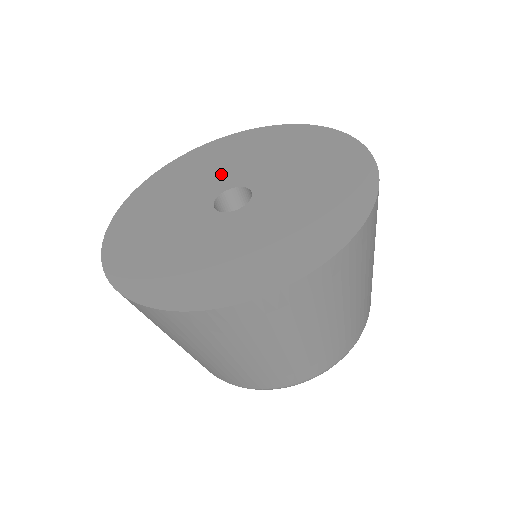
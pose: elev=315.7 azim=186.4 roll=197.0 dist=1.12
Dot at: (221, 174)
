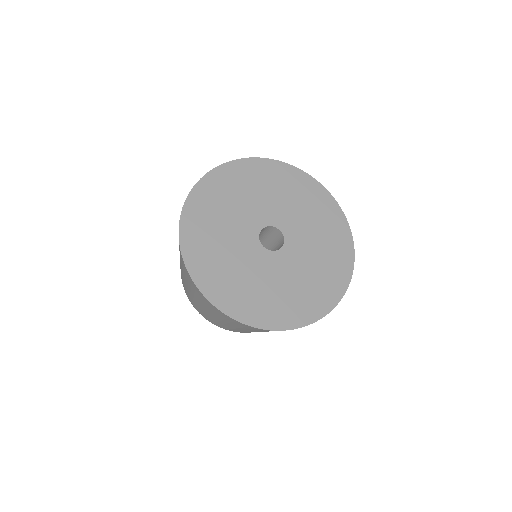
Dot at: (290, 214)
